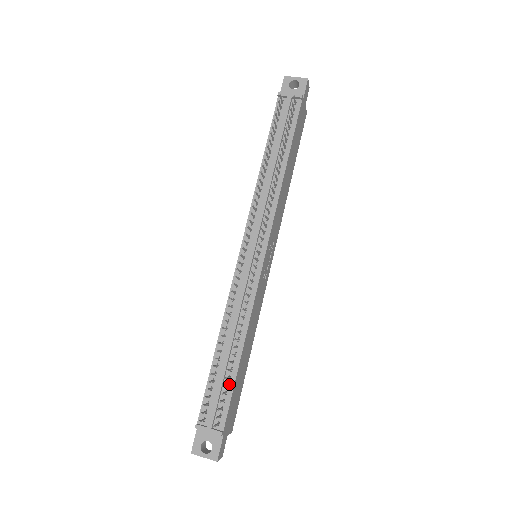
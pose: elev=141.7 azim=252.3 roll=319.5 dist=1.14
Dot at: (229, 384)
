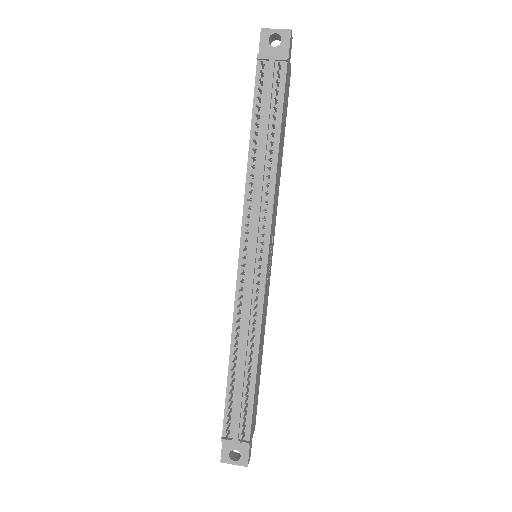
Dot at: (249, 397)
